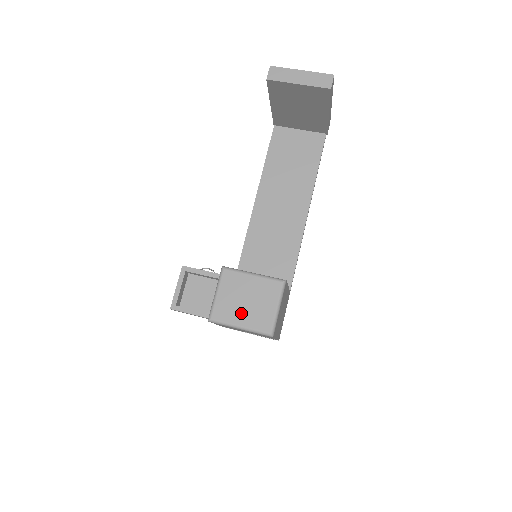
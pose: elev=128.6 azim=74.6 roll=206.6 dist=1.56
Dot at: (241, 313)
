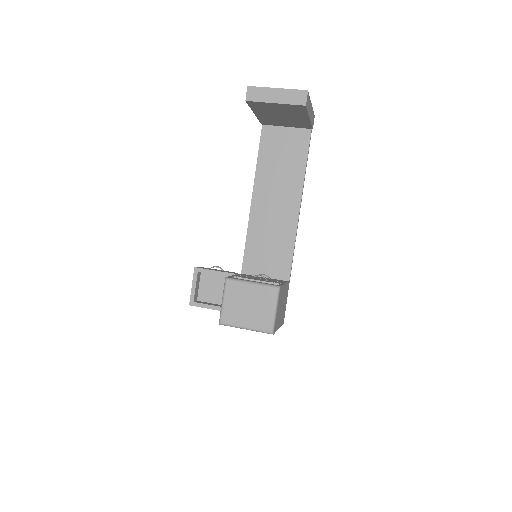
Dot at: (245, 317)
